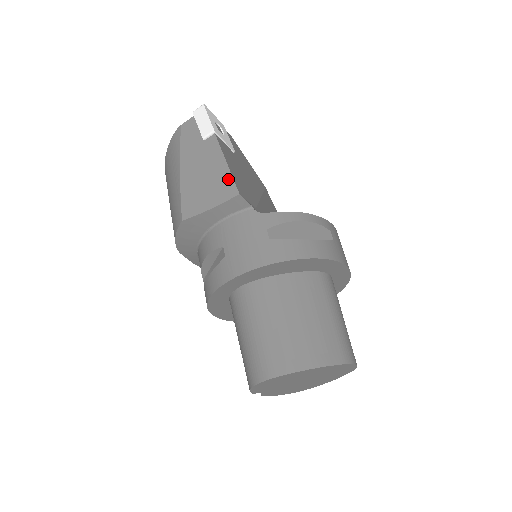
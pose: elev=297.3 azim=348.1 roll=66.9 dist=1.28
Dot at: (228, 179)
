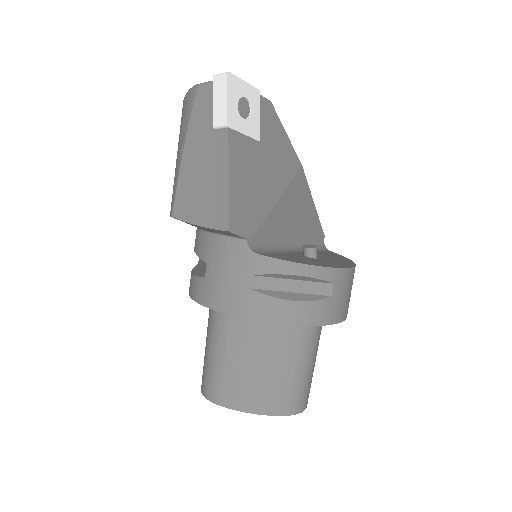
Dot at: (224, 204)
